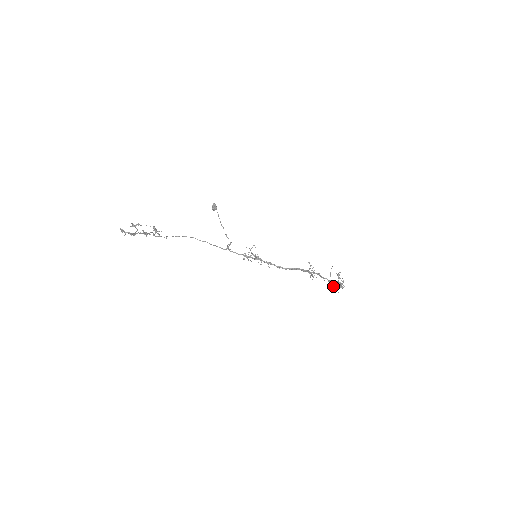
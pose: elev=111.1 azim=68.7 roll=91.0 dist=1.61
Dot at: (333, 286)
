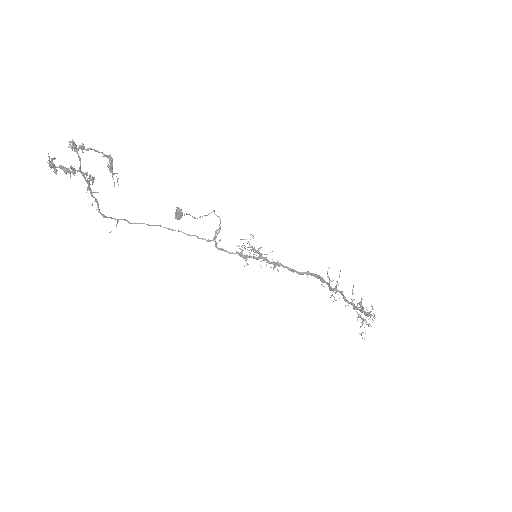
Dot at: (360, 316)
